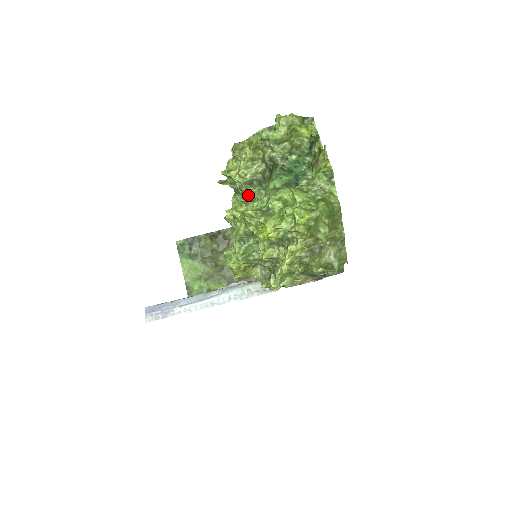
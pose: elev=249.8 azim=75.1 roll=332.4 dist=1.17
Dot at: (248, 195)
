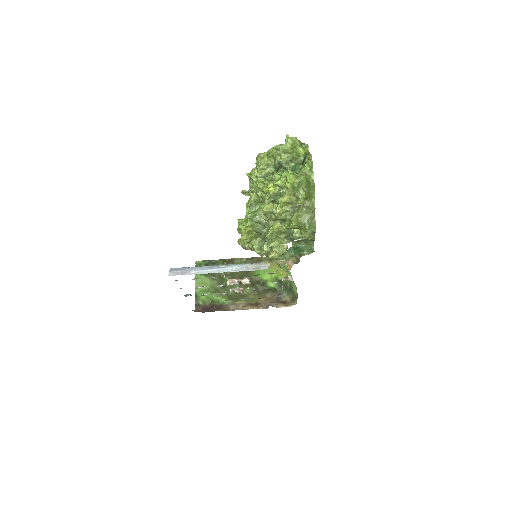
Dot at: occluded
